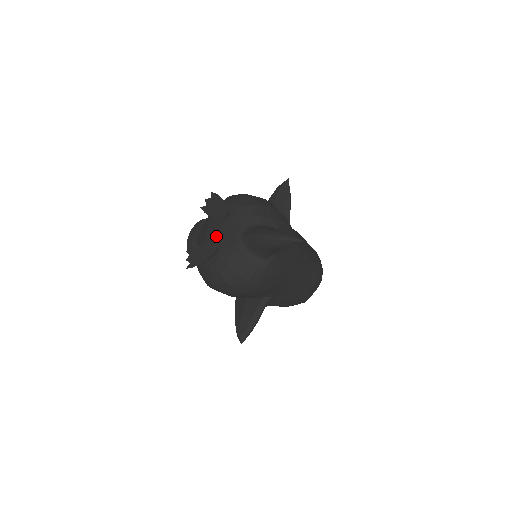
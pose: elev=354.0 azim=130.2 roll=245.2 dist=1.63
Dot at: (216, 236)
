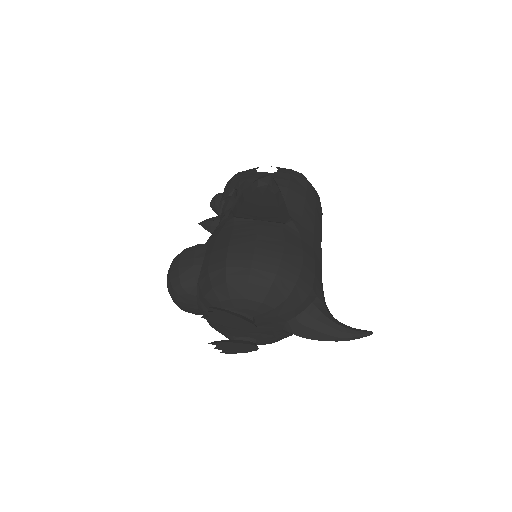
Dot at: (244, 332)
